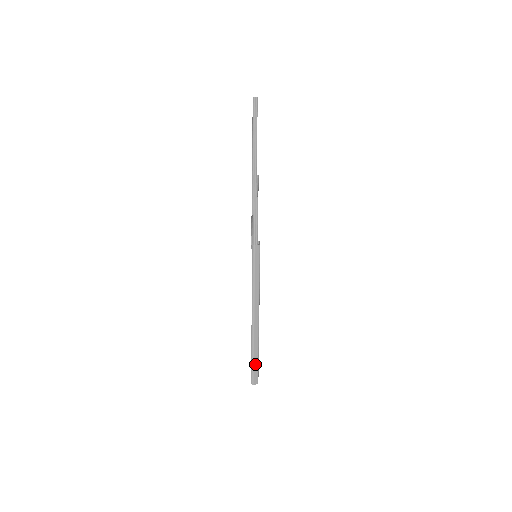
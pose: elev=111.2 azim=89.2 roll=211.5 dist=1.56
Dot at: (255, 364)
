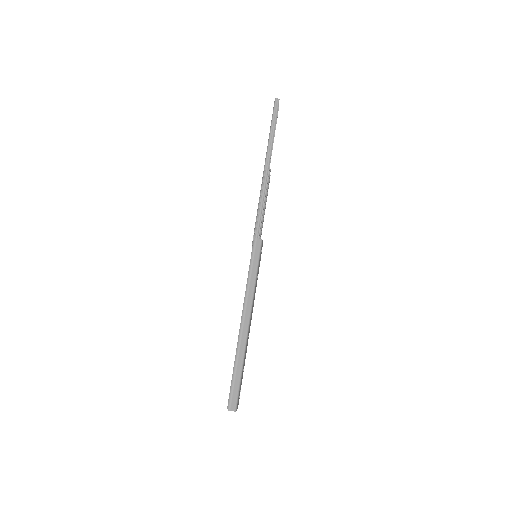
Dot at: (236, 383)
